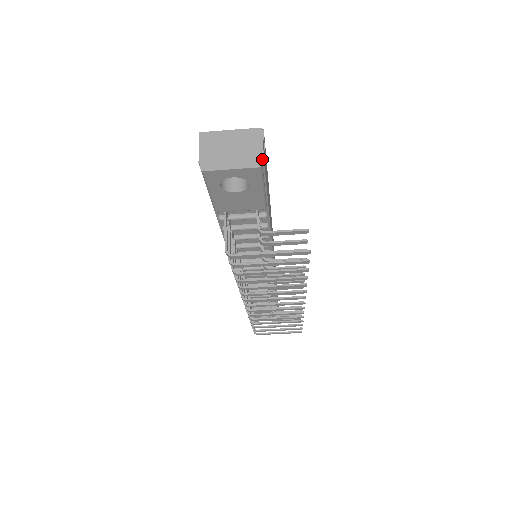
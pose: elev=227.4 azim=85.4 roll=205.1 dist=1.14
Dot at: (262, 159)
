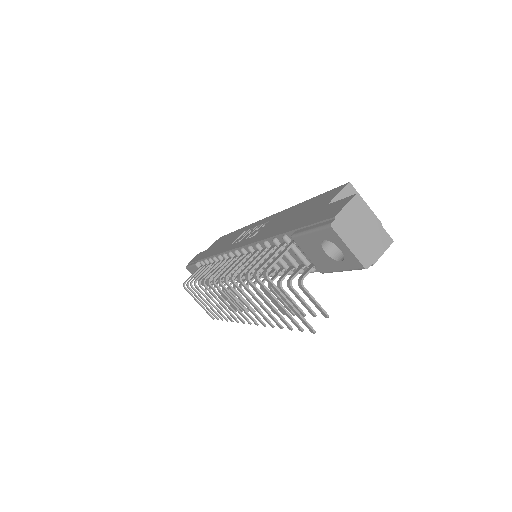
Dot at: (372, 264)
